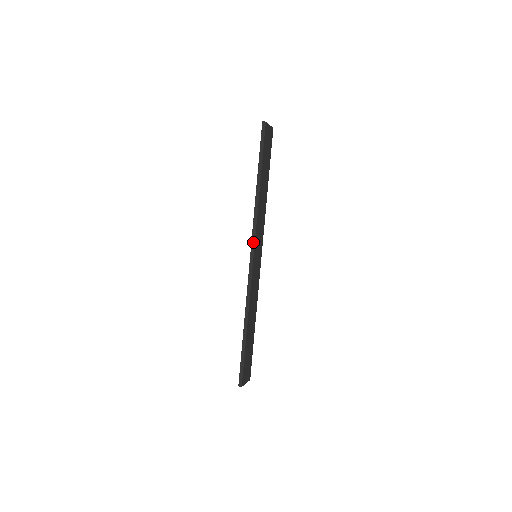
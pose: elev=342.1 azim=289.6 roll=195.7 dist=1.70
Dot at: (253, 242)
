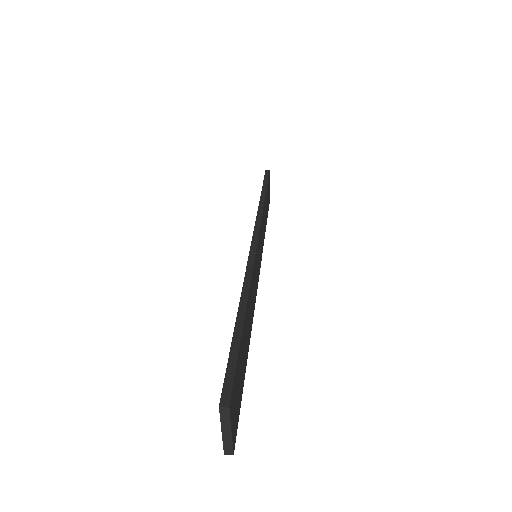
Dot at: (257, 227)
